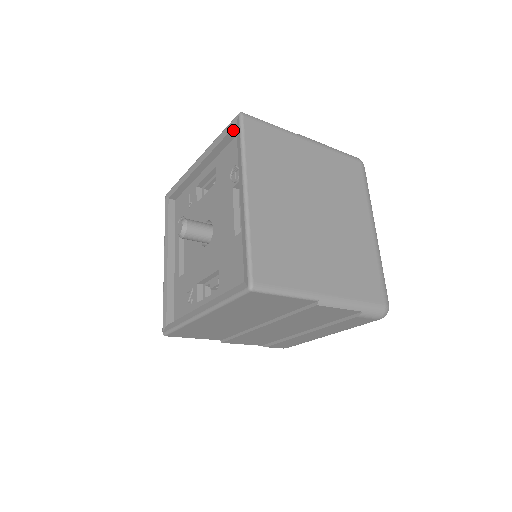
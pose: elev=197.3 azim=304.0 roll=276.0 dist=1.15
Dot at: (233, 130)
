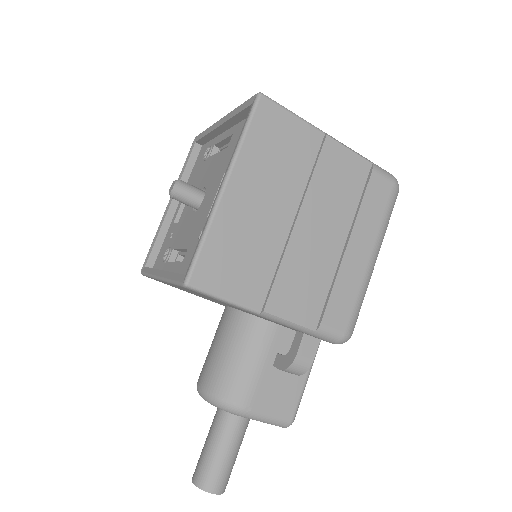
Dot at: (194, 150)
